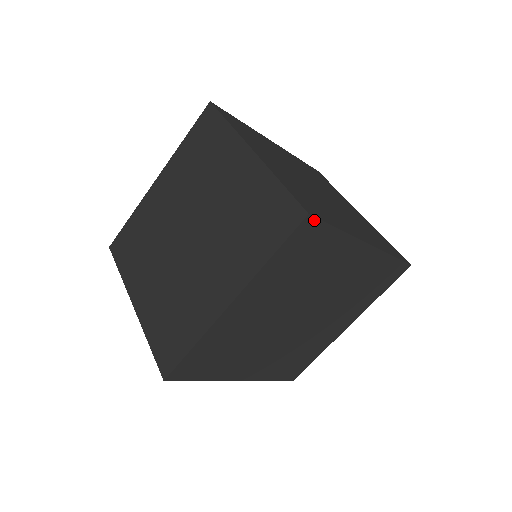
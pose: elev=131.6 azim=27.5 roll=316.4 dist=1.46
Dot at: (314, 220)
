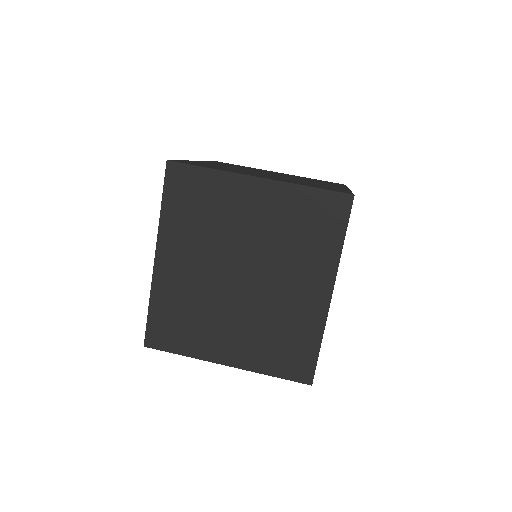
Dot at: occluded
